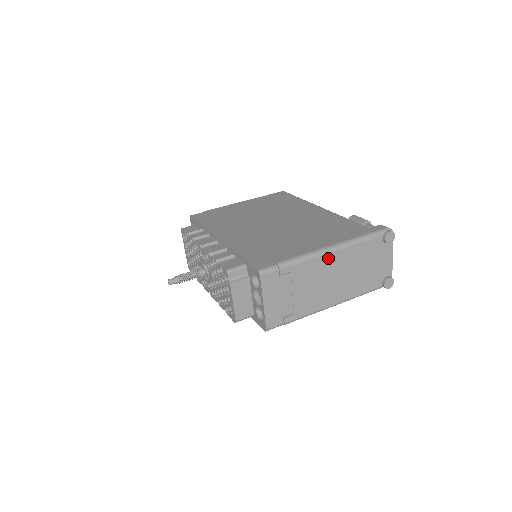
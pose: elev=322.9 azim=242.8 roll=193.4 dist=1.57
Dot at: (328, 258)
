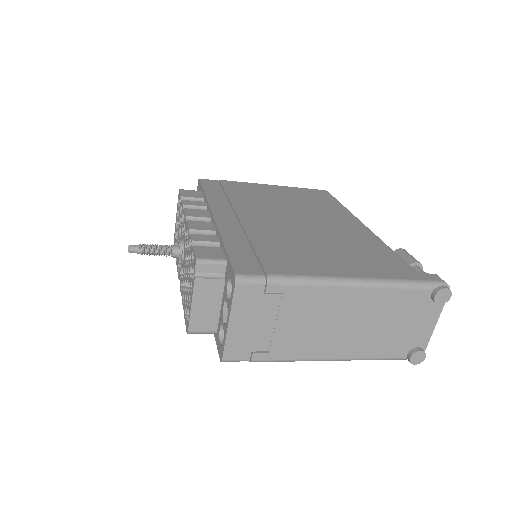
Dot at: (344, 293)
